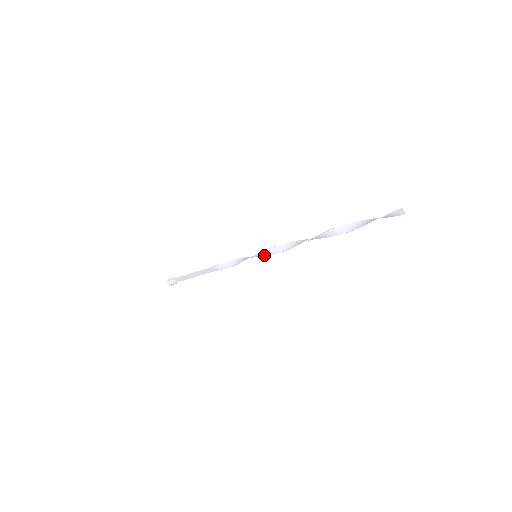
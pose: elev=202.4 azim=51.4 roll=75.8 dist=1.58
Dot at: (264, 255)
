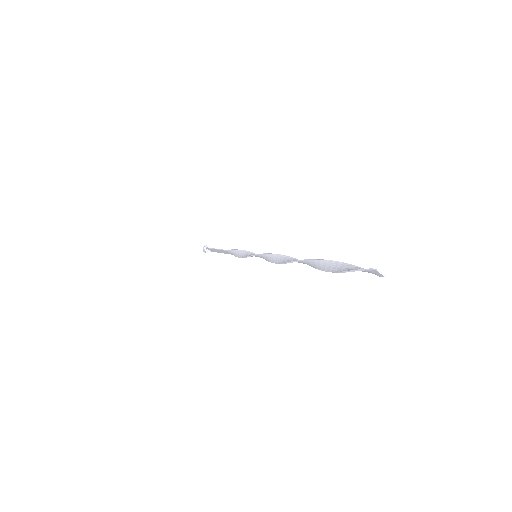
Dot at: (263, 258)
